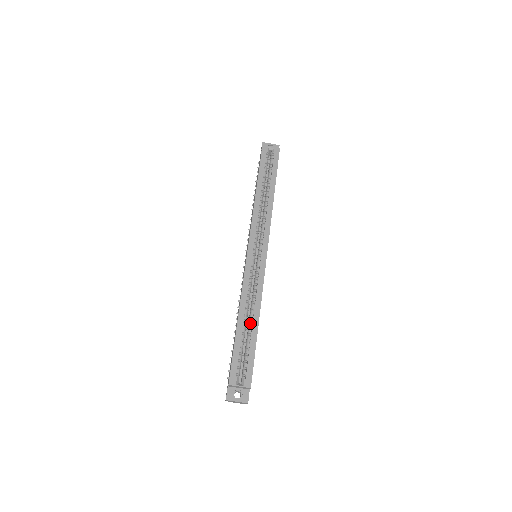
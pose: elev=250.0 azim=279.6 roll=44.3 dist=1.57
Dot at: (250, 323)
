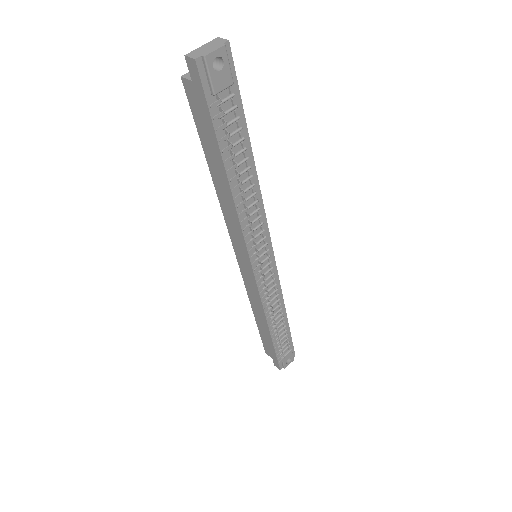
Dot at: occluded
